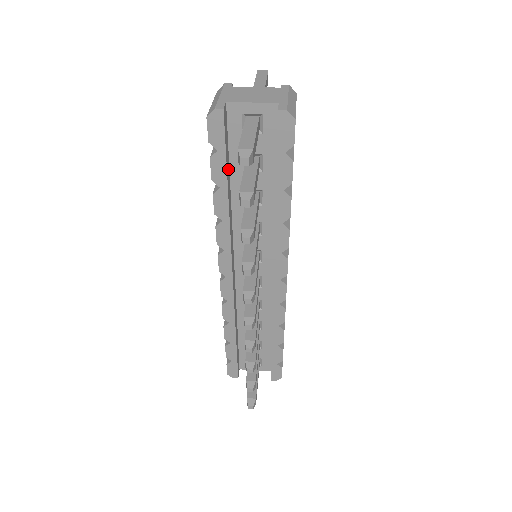
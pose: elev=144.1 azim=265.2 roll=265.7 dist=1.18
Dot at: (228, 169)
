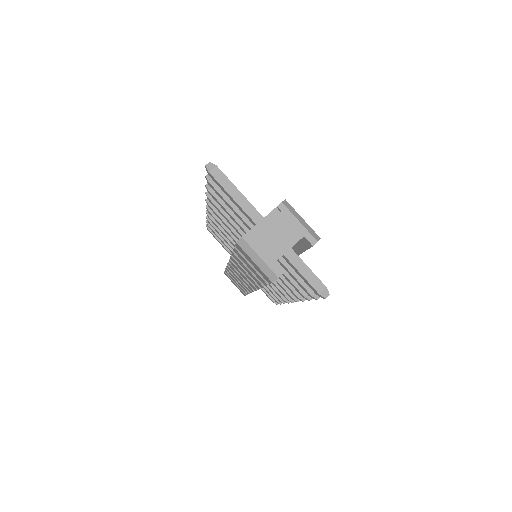
Dot at: occluded
